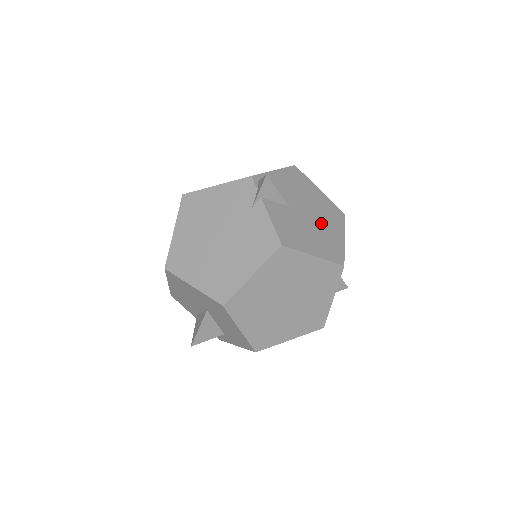
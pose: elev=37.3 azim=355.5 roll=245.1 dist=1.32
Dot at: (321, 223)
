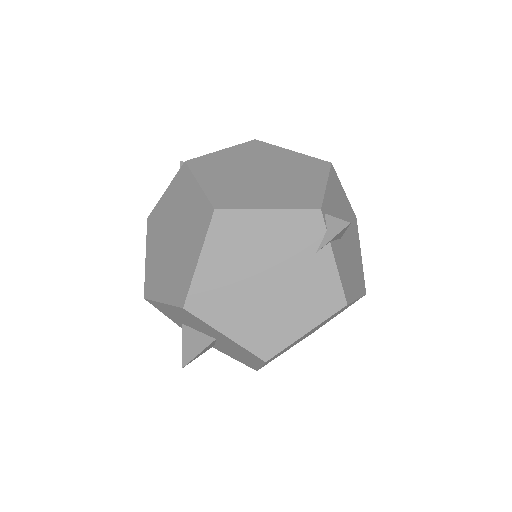
Dot at: (352, 245)
